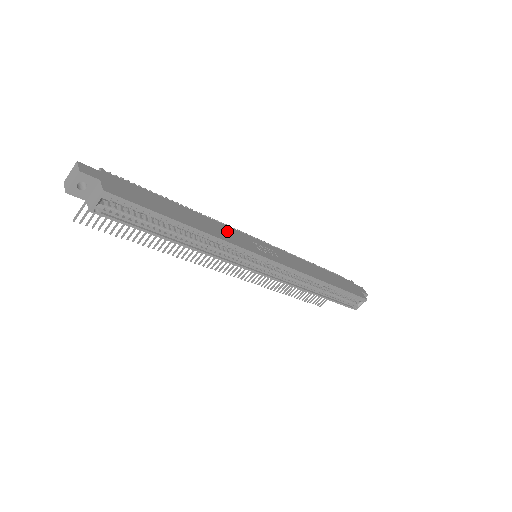
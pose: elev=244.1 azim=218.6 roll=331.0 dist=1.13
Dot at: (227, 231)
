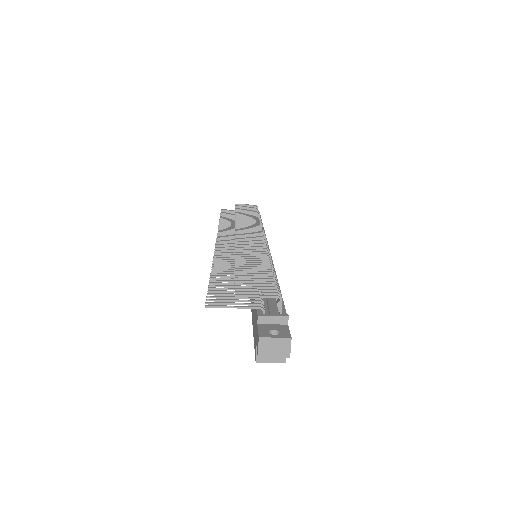
Dot at: occluded
